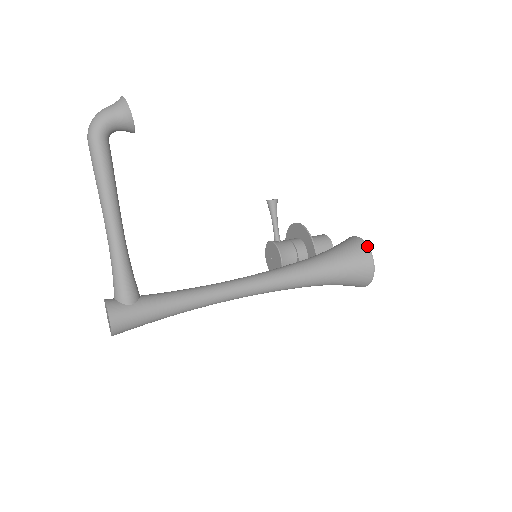
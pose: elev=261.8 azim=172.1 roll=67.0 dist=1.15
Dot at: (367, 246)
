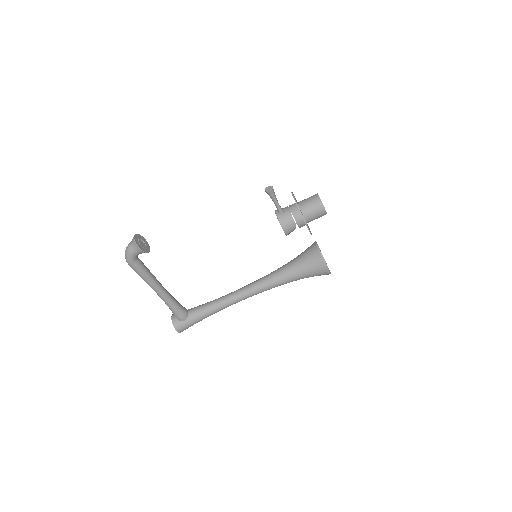
Dot at: (323, 259)
